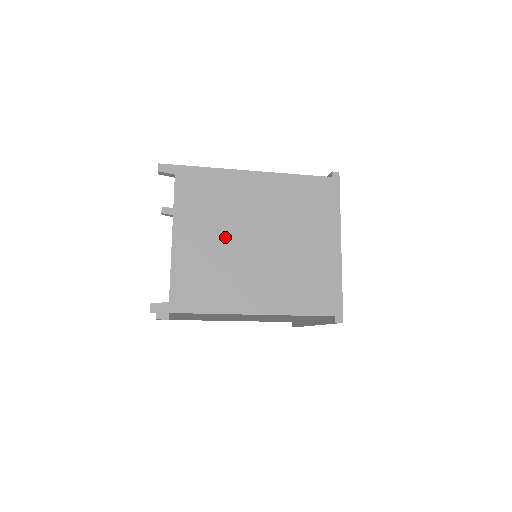
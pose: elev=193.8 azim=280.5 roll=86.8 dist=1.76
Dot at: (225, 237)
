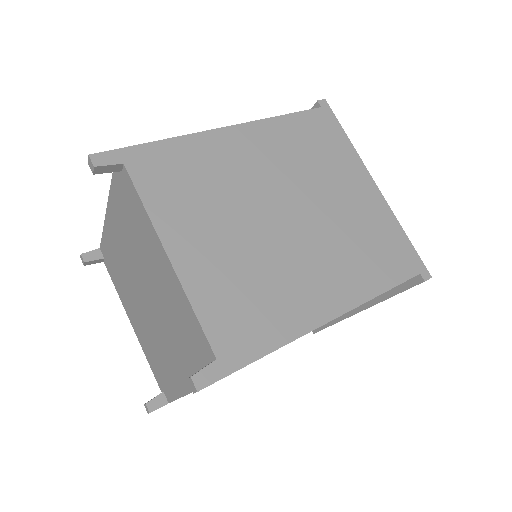
Dot at: (242, 227)
